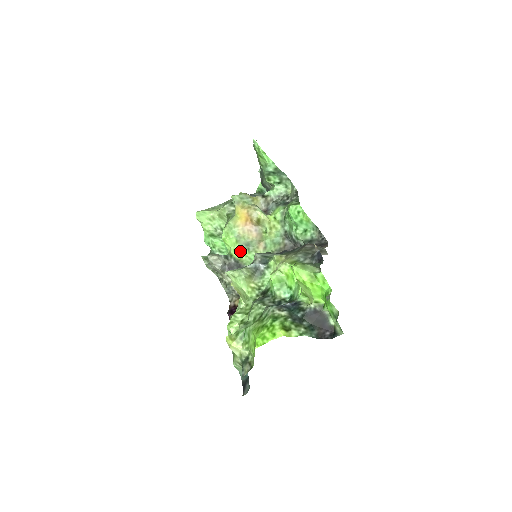
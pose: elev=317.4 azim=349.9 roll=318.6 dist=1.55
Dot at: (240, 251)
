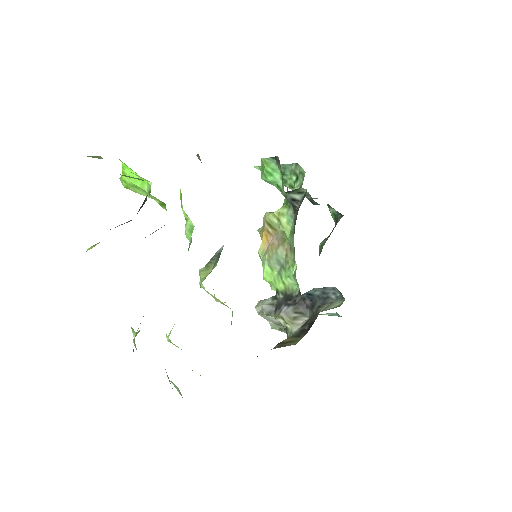
Dot at: (279, 278)
